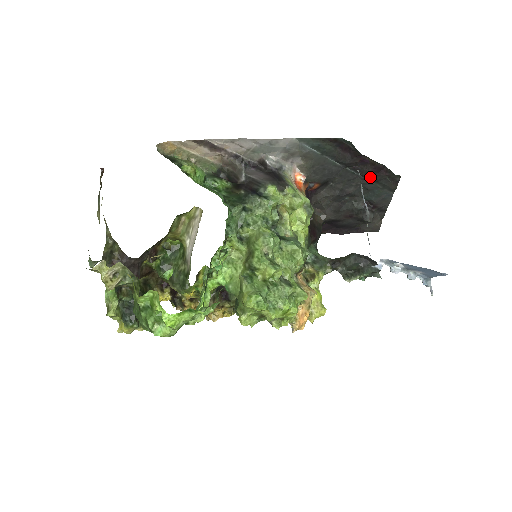
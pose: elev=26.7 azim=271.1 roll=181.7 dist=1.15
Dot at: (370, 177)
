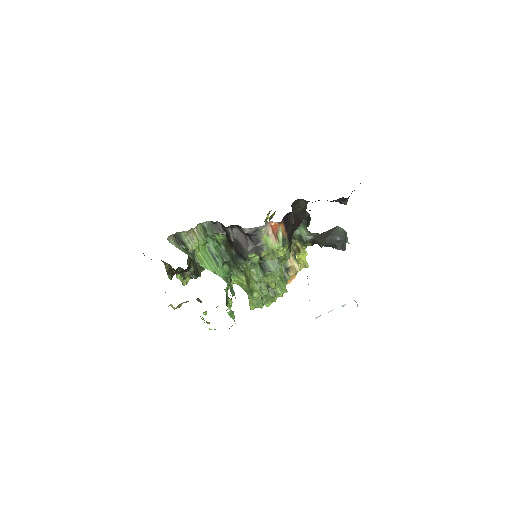
Dot at: occluded
